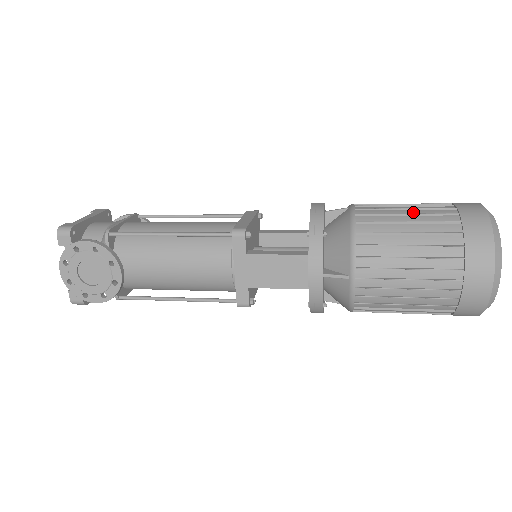
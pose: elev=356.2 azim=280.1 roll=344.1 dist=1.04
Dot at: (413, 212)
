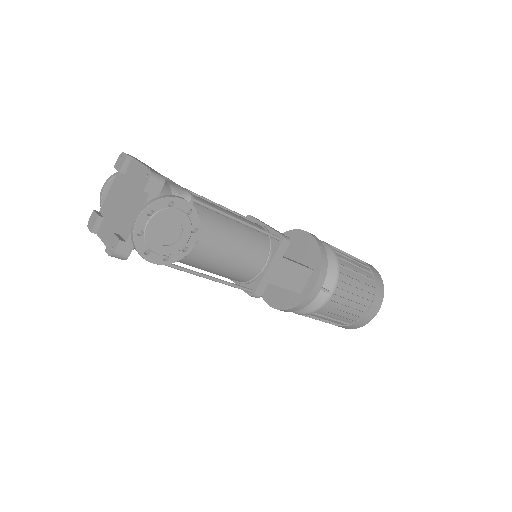
Dot at: (353, 259)
